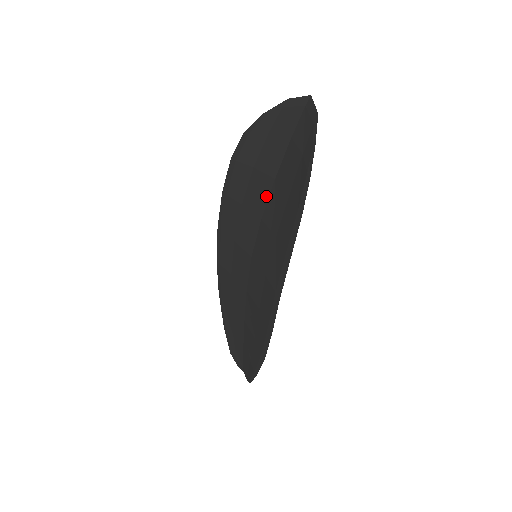
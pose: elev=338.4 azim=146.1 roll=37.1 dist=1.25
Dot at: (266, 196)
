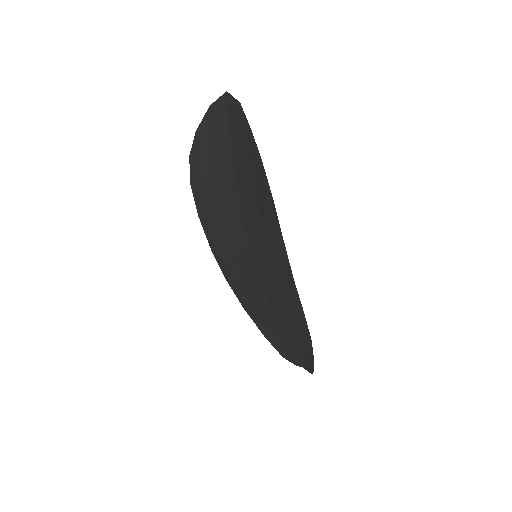
Dot at: (236, 199)
